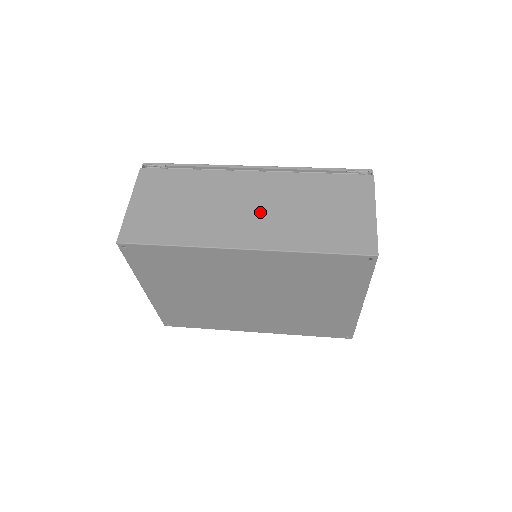
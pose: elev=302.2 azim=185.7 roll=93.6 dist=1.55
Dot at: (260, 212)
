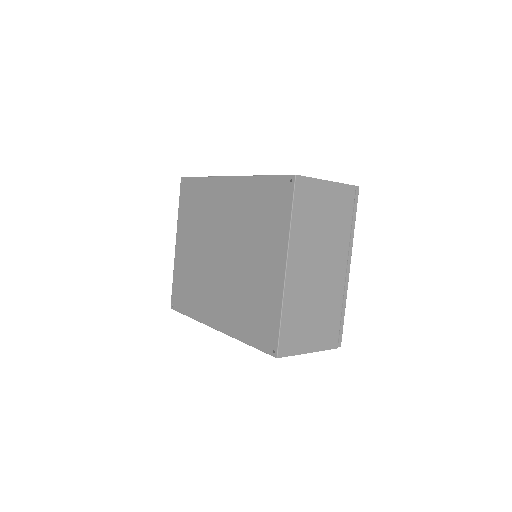
Dot at: occluded
